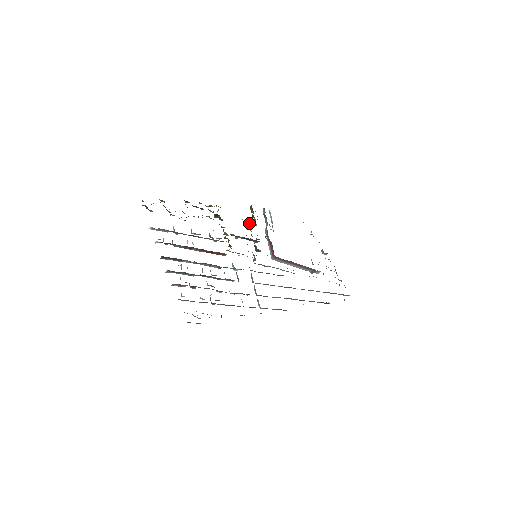
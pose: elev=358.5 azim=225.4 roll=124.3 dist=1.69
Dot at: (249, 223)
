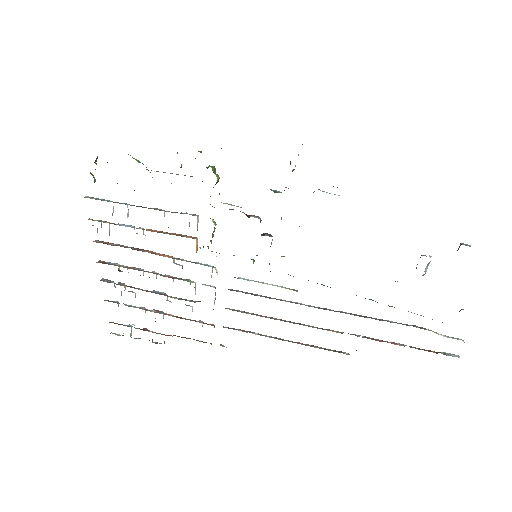
Dot at: occluded
